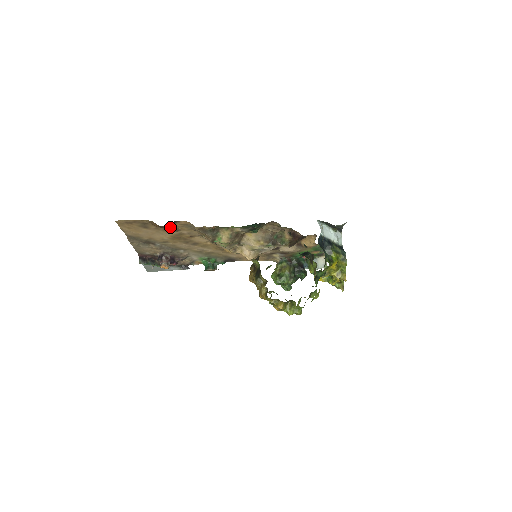
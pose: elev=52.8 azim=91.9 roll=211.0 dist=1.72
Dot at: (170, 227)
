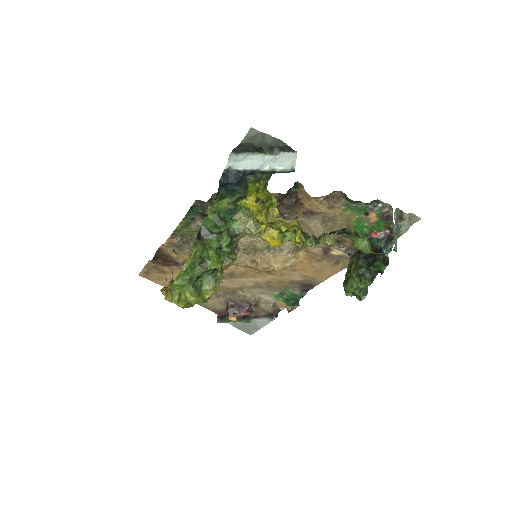
Dot at: (175, 261)
